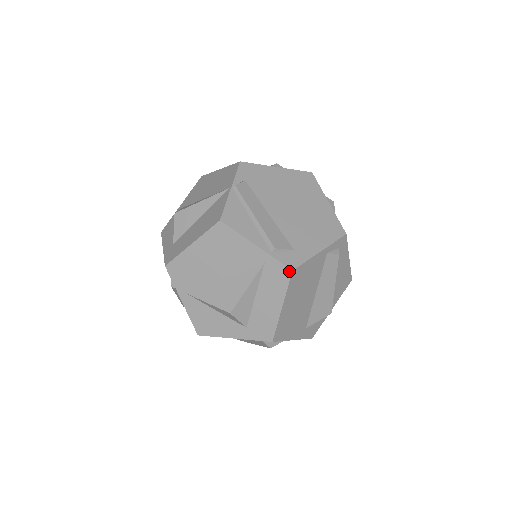
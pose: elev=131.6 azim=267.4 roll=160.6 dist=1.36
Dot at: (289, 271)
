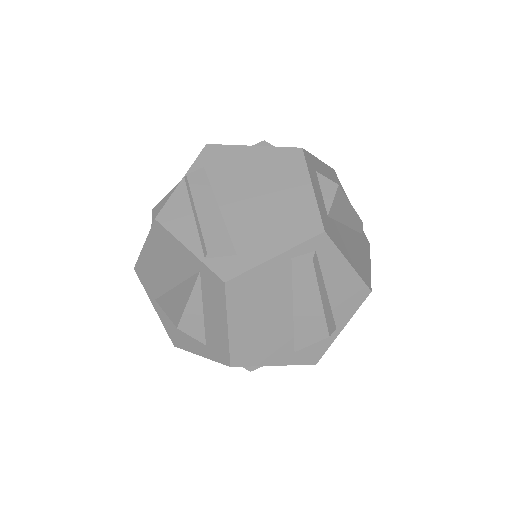
Dot at: (222, 283)
